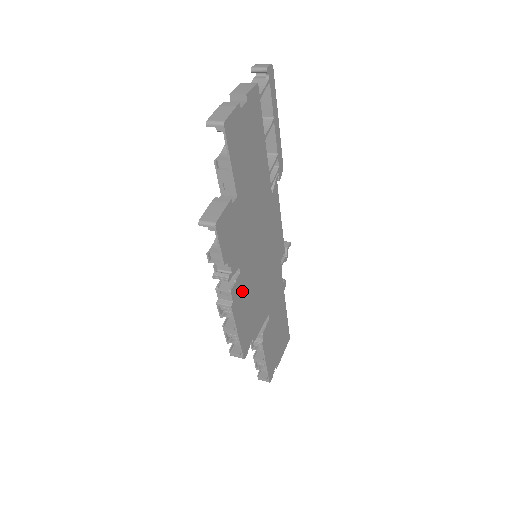
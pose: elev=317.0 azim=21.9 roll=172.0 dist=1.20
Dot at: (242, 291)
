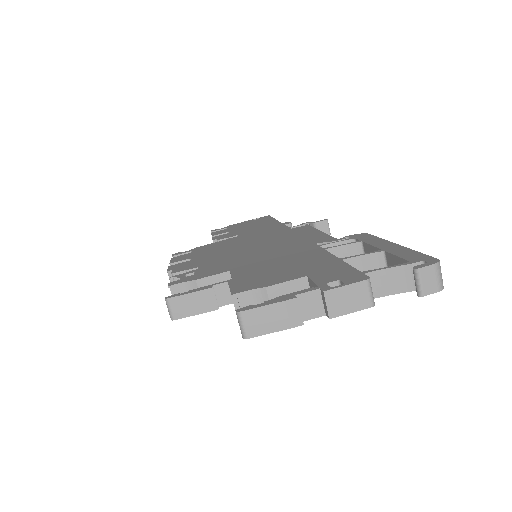
Dot at: occluded
